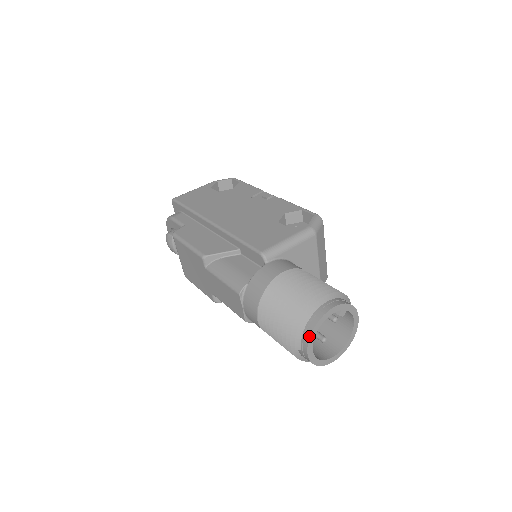
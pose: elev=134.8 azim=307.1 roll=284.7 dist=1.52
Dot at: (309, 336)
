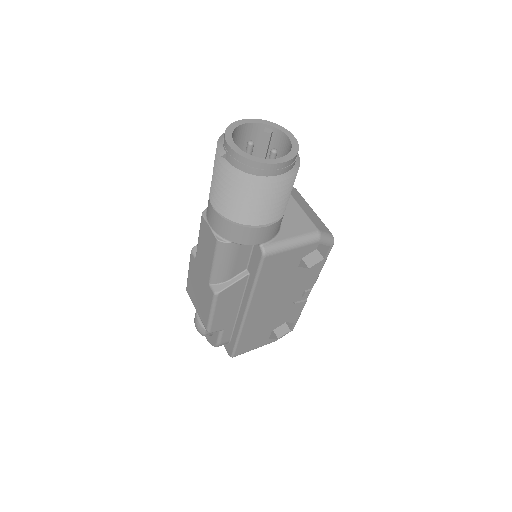
Dot at: occluded
